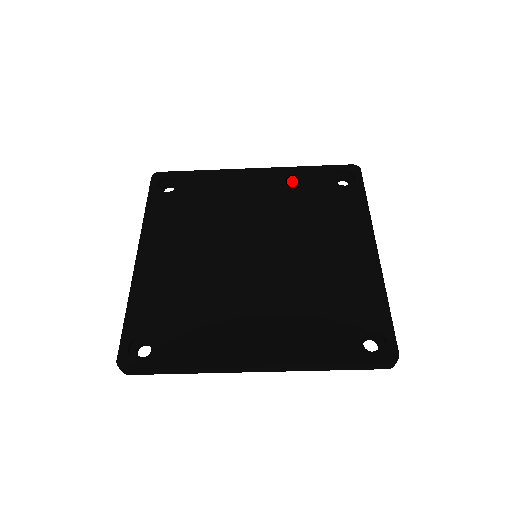
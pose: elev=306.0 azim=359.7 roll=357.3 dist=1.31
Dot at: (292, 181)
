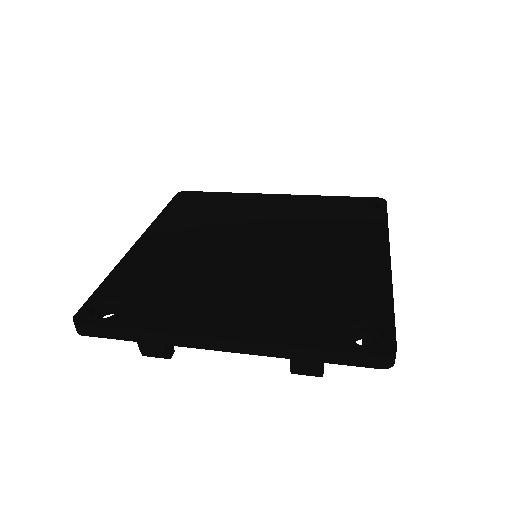
Dot at: (311, 204)
